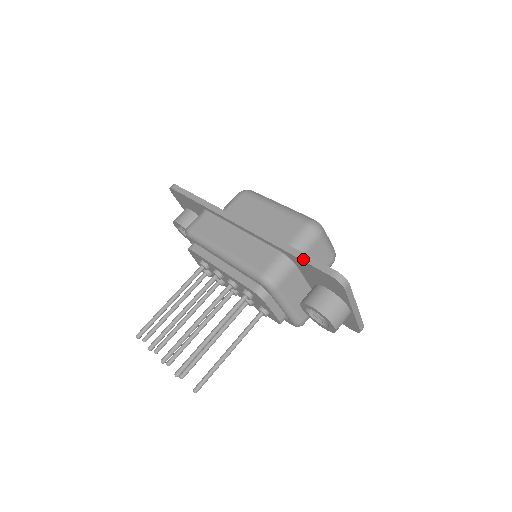
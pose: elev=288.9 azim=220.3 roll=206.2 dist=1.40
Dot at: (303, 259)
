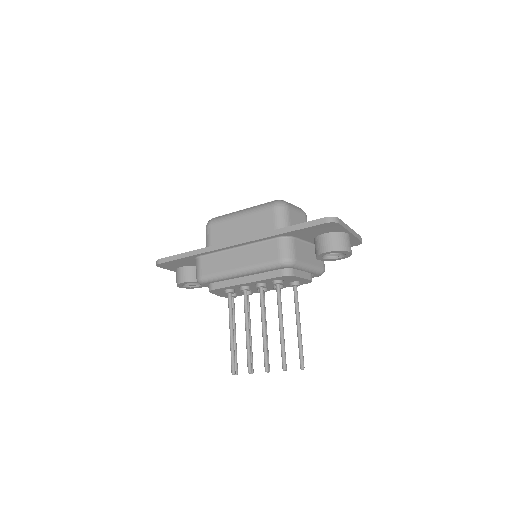
Dot at: (298, 229)
